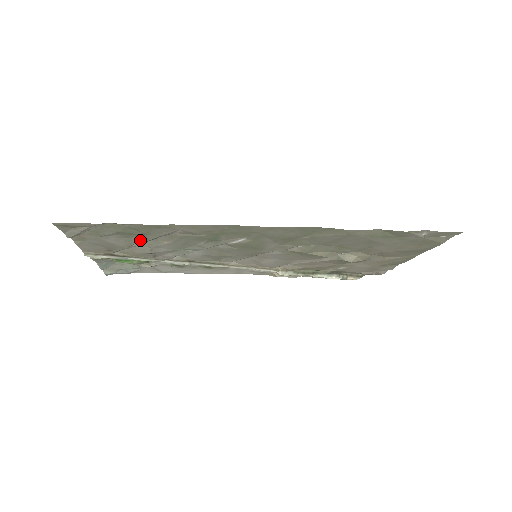
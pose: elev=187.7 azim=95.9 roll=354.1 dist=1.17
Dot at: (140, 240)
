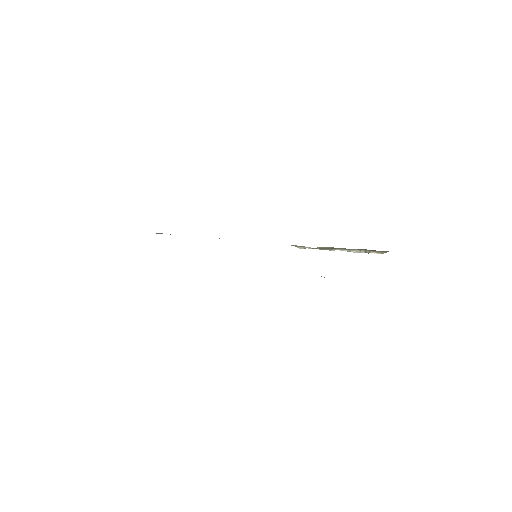
Dot at: occluded
